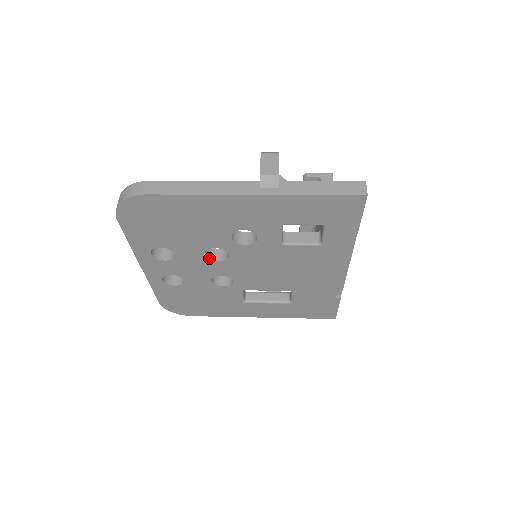
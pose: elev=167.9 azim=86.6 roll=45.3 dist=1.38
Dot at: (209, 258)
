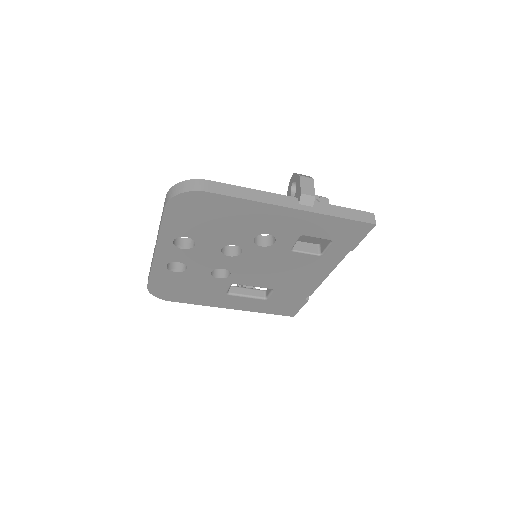
Dot at: (222, 252)
